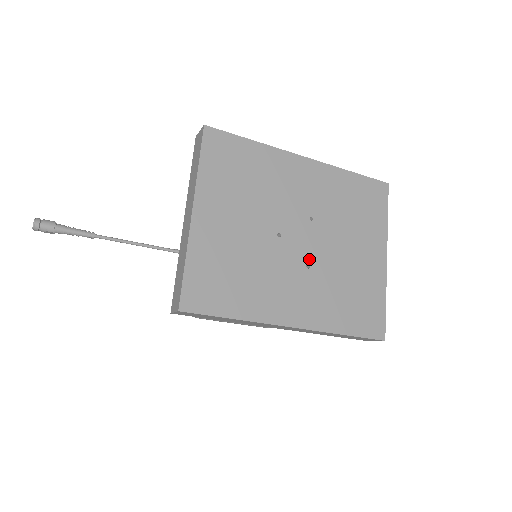
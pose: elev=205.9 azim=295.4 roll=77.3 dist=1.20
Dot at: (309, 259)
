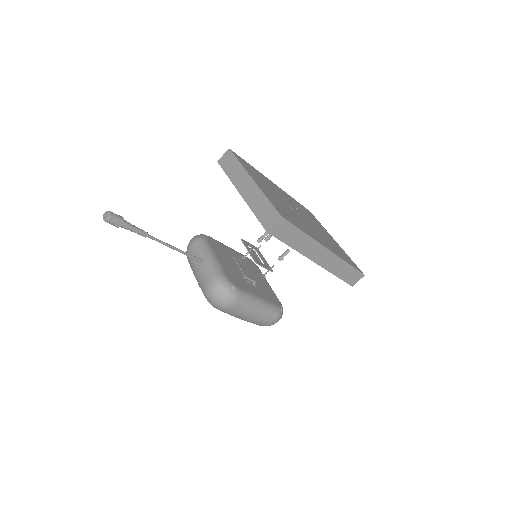
Dot at: (309, 224)
